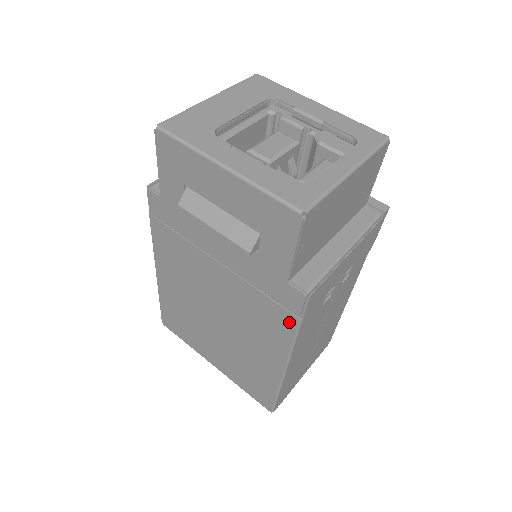
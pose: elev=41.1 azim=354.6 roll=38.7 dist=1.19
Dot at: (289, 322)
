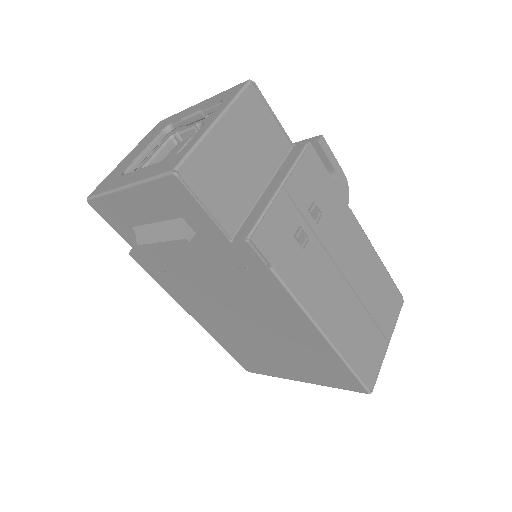
Dot at: (270, 279)
